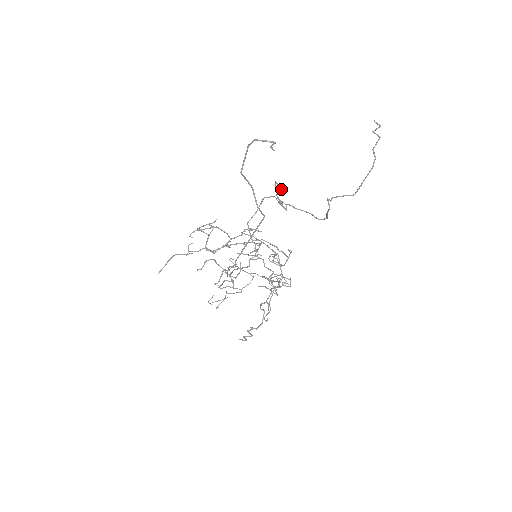
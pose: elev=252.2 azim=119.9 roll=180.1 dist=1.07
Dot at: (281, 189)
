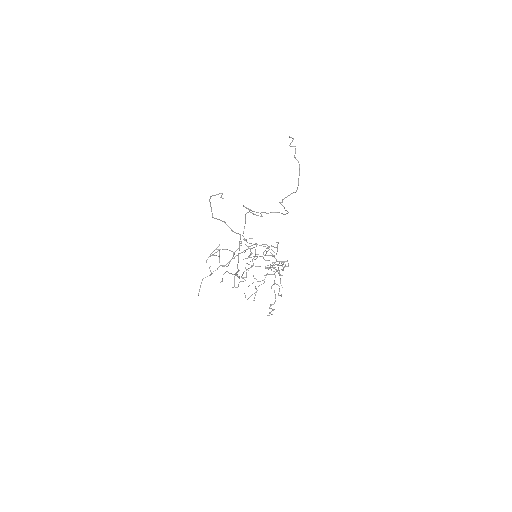
Dot at: occluded
